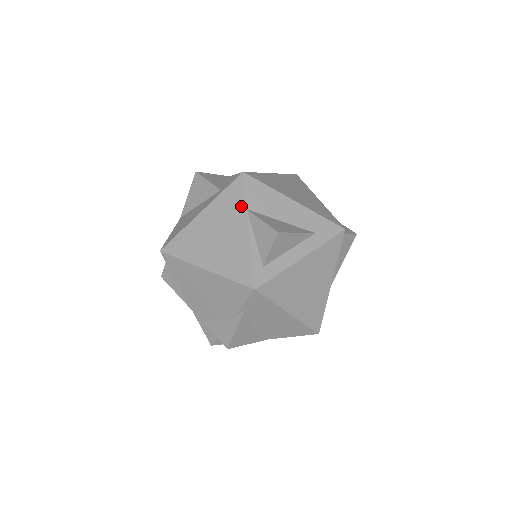
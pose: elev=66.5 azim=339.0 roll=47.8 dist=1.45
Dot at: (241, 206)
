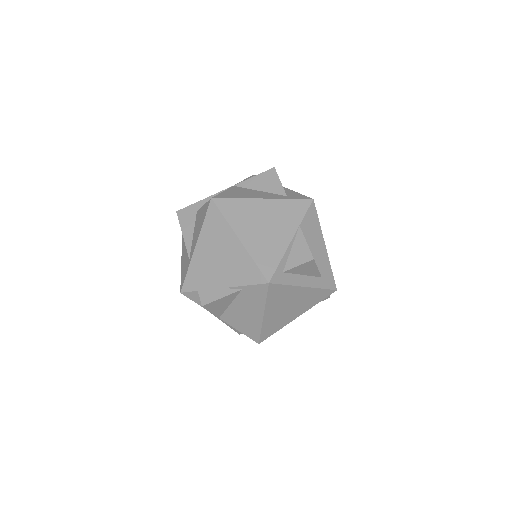
Dot at: (297, 220)
